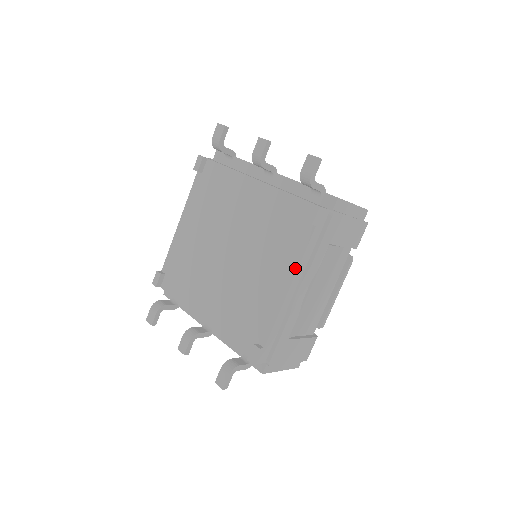
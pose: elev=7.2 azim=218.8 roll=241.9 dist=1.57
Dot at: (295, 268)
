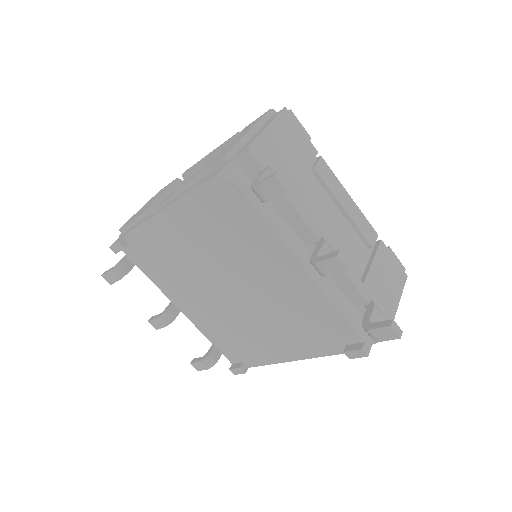
Dot at: (309, 357)
